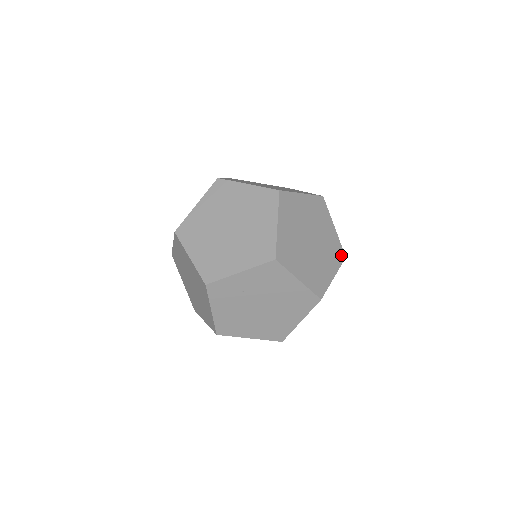
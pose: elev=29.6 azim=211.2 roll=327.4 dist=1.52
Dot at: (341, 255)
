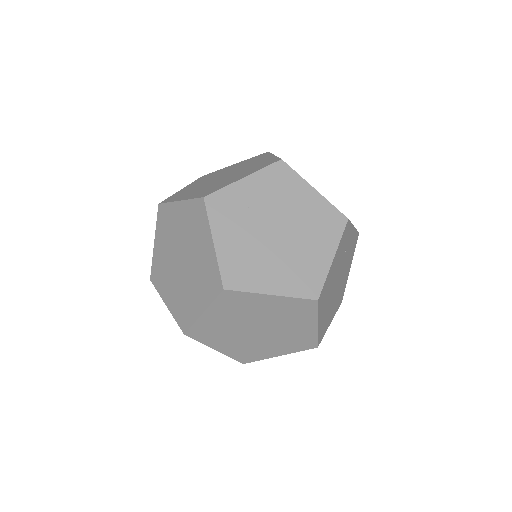
Dot at: occluded
